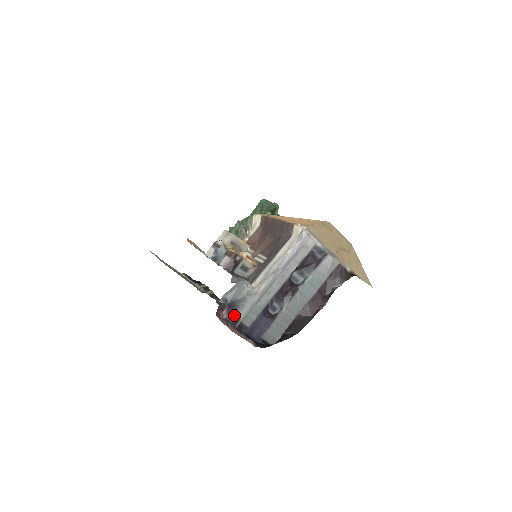
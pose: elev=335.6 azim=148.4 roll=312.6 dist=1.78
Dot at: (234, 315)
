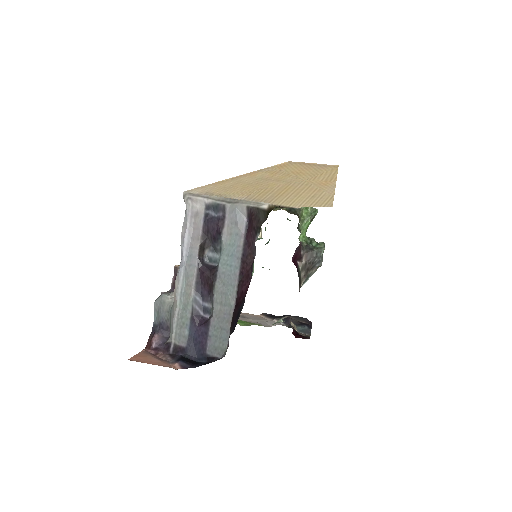
Dot at: (168, 339)
